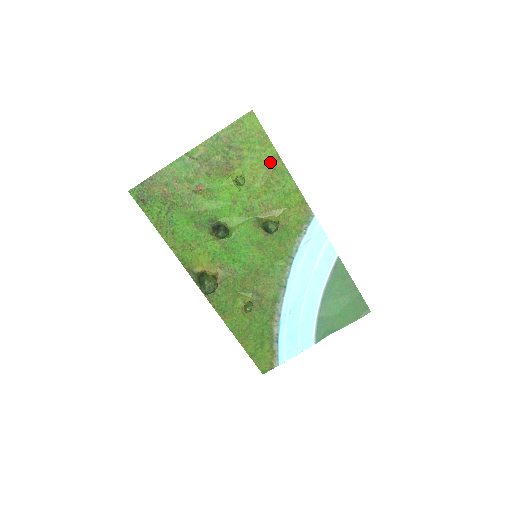
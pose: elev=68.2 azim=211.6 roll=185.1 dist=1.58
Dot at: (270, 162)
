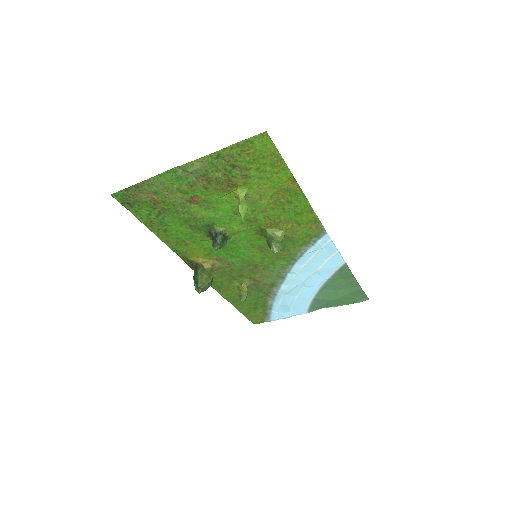
Dot at: (283, 183)
